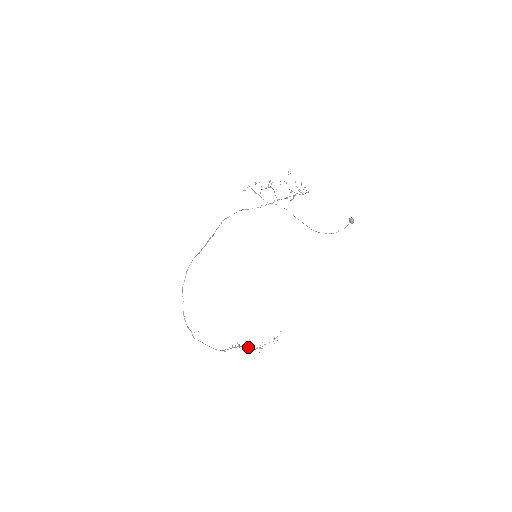
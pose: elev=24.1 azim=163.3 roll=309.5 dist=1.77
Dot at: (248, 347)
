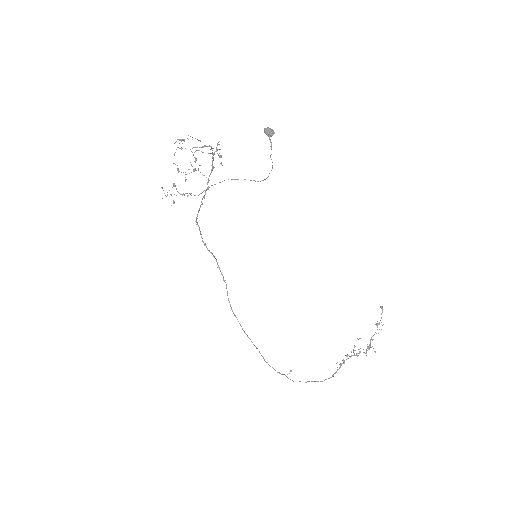
Dot at: (356, 355)
